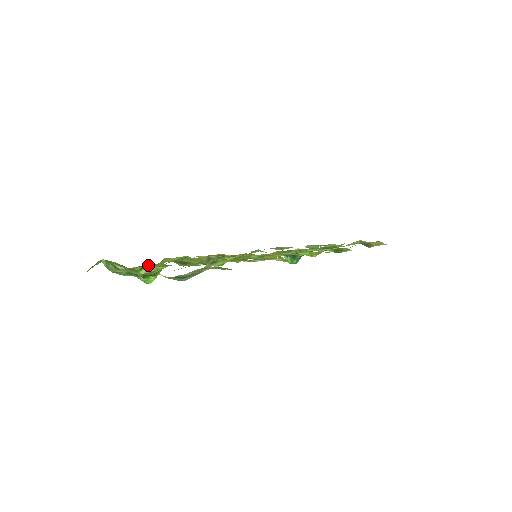
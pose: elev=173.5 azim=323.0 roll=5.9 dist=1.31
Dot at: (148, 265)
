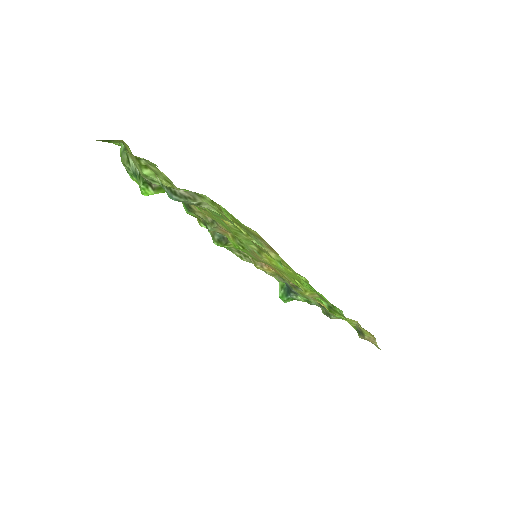
Dot at: (155, 166)
